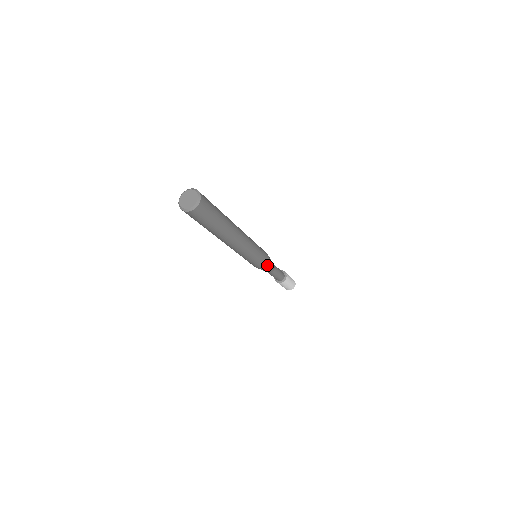
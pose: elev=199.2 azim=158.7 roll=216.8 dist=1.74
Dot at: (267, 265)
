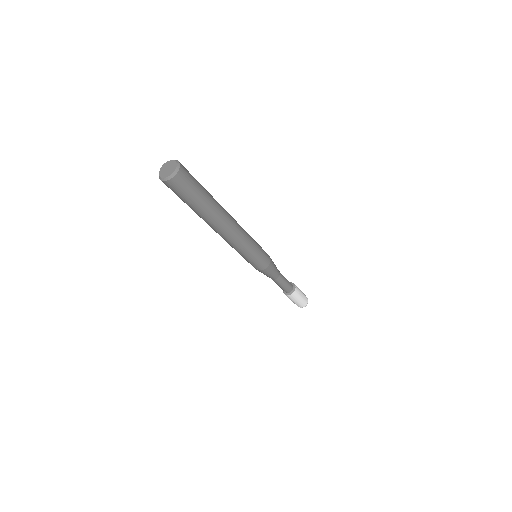
Dot at: (269, 266)
